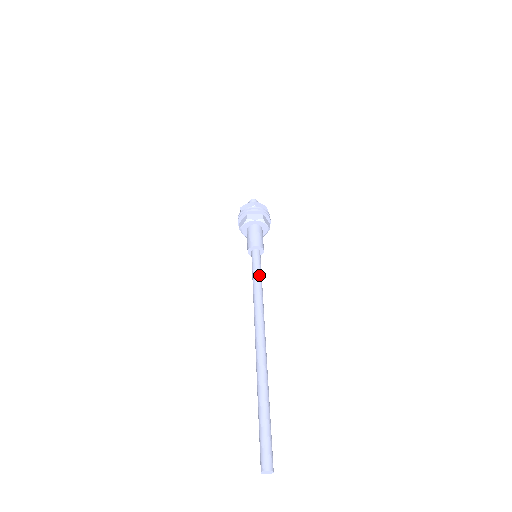
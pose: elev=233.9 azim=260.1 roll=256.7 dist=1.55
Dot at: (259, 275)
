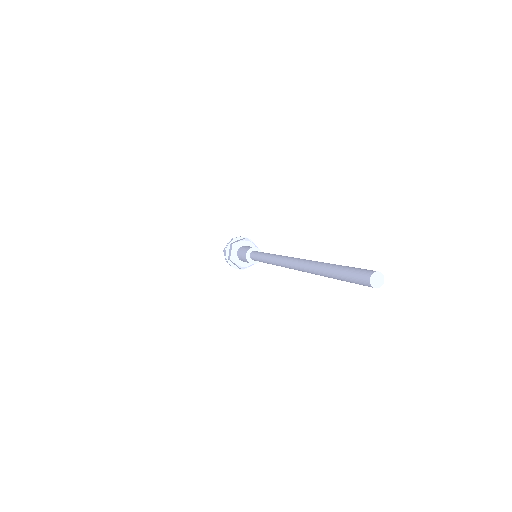
Dot at: occluded
